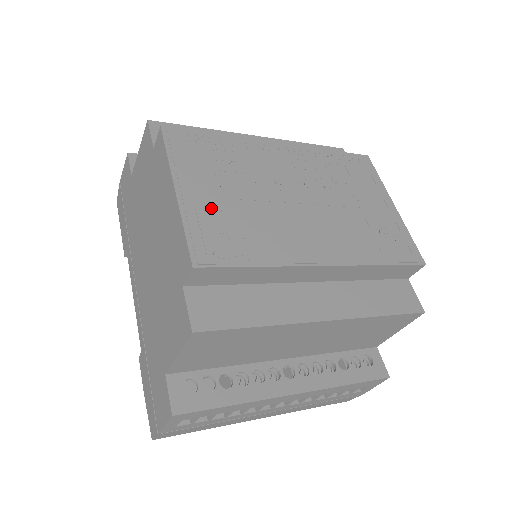
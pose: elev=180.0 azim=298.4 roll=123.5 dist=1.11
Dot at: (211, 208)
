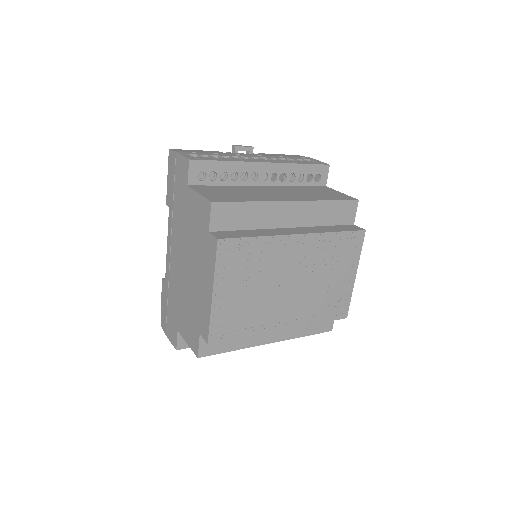
Dot at: (230, 303)
